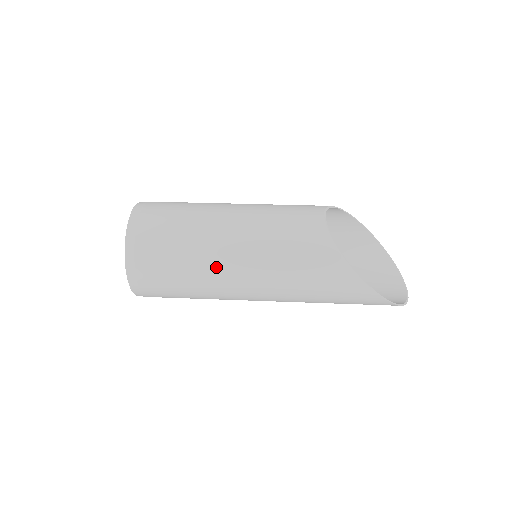
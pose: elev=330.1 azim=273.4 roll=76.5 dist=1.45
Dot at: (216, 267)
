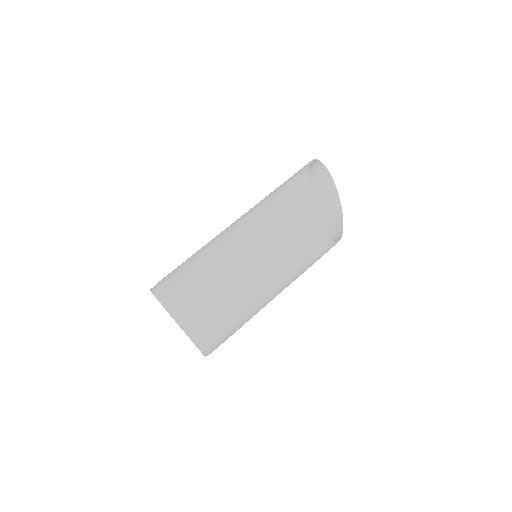
Dot at: occluded
